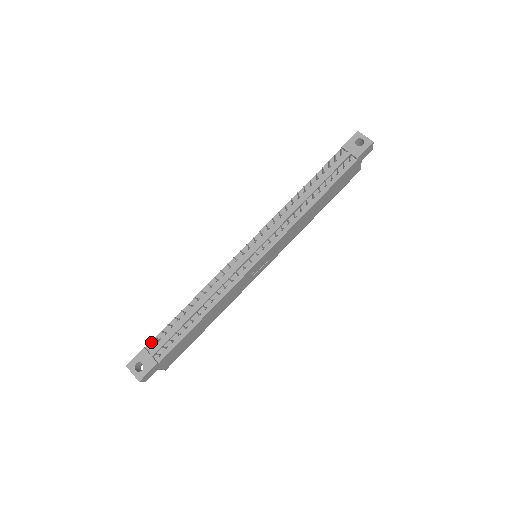
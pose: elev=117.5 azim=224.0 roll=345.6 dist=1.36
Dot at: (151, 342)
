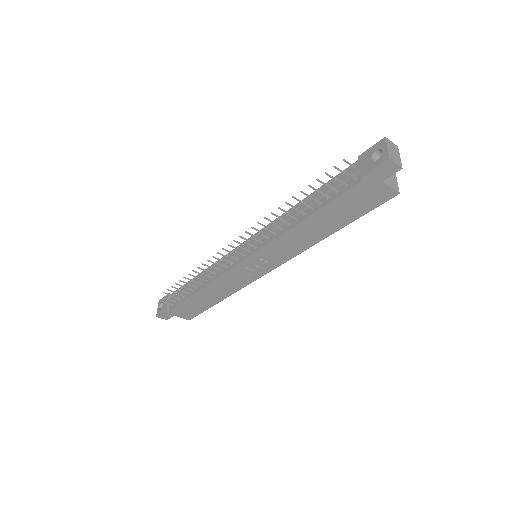
Dot at: occluded
